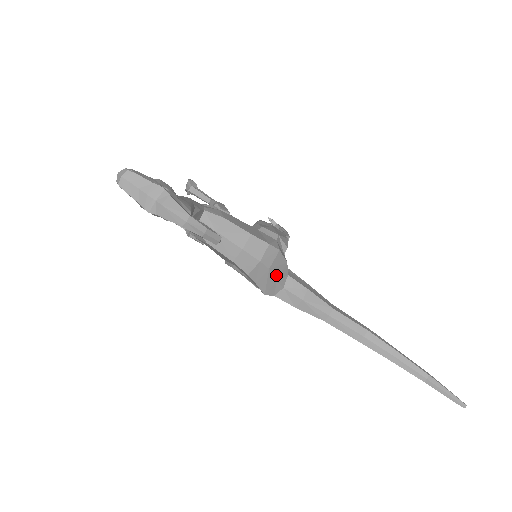
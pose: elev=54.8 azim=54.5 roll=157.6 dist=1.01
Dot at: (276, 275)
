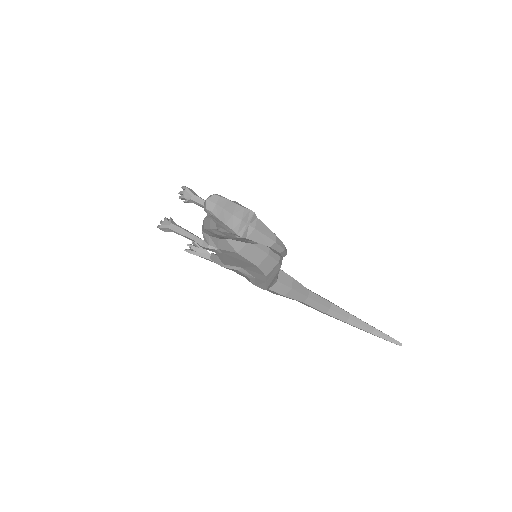
Dot at: occluded
